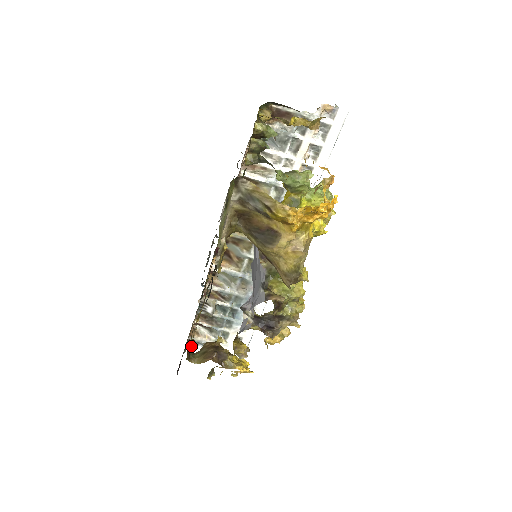
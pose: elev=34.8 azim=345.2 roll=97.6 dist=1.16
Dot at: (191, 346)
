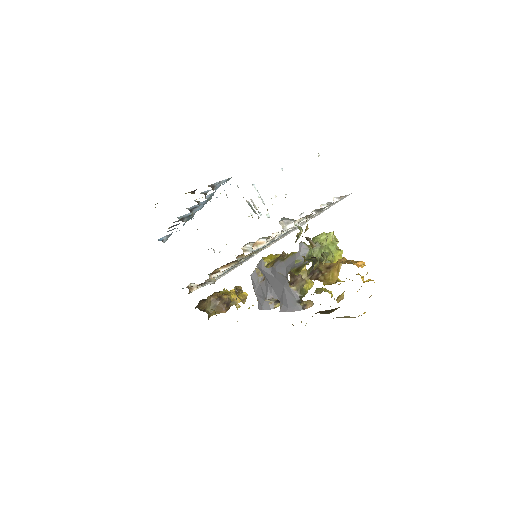
Dot at: occluded
